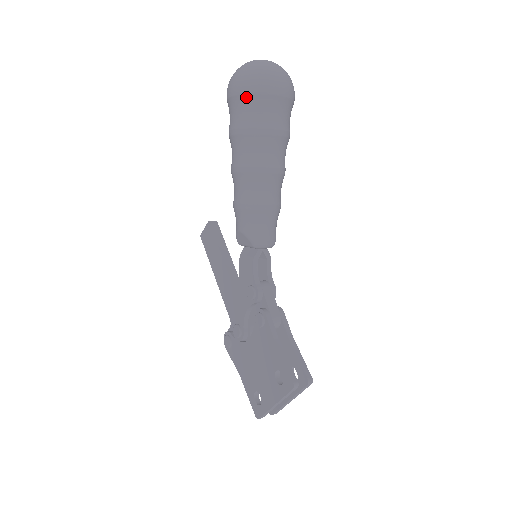
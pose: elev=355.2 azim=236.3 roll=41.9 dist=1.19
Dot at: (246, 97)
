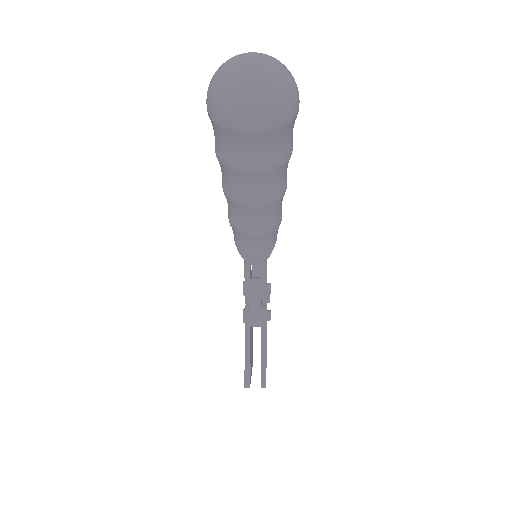
Dot at: (214, 124)
